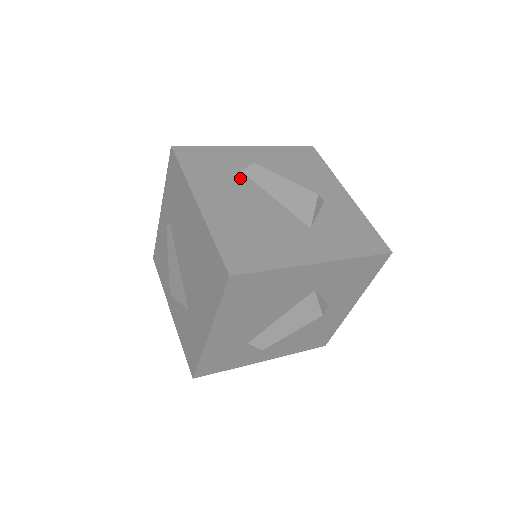
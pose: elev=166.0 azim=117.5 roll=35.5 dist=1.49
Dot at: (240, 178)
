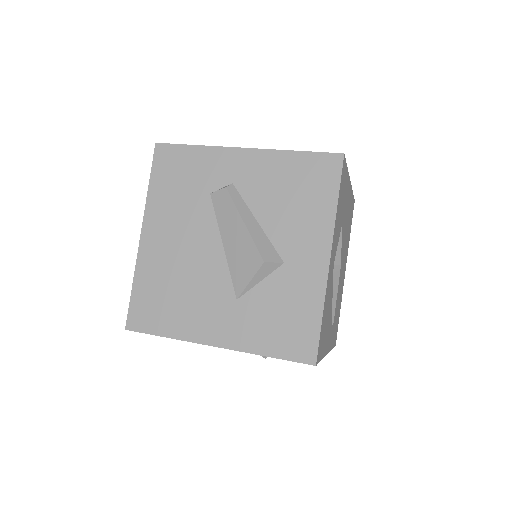
Dot at: (202, 206)
